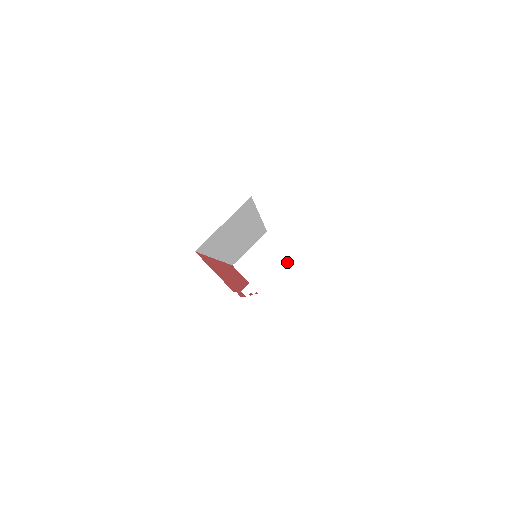
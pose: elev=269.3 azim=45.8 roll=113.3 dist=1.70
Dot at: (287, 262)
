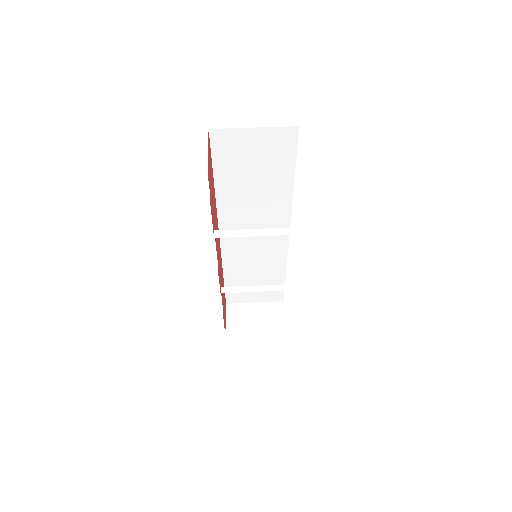
Dot at: (279, 330)
